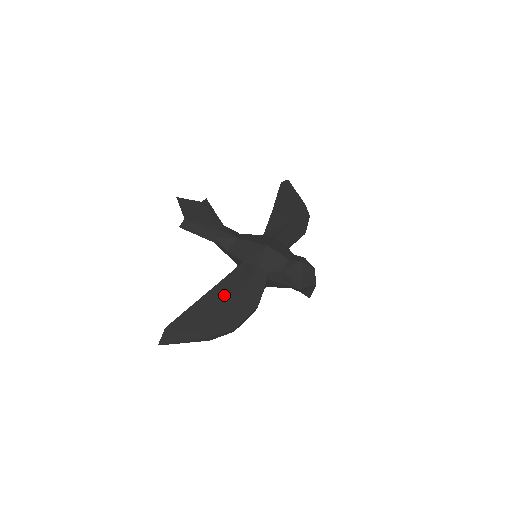
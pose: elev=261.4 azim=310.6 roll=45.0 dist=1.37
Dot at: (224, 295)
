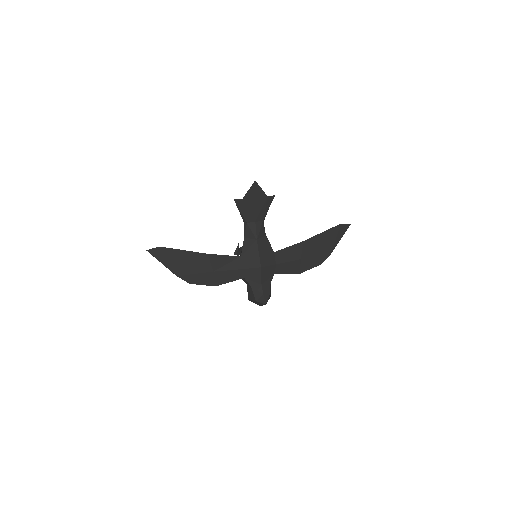
Dot at: (207, 263)
